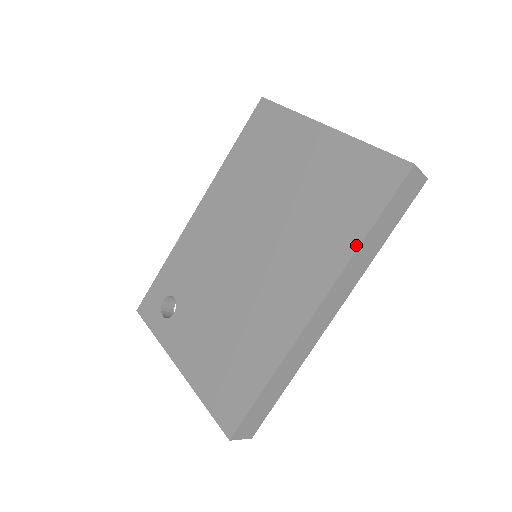
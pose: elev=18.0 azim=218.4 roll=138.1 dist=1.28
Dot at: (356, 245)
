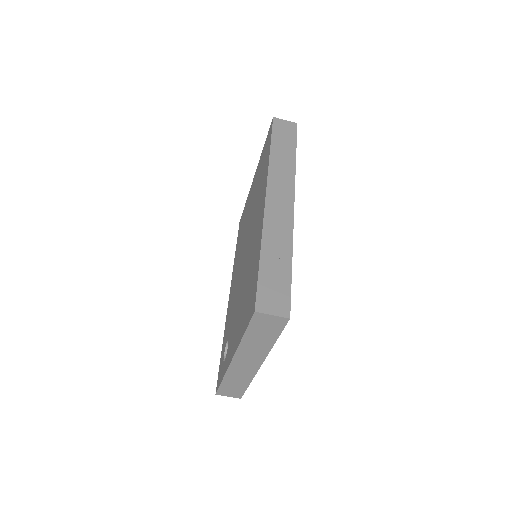
Dot at: (268, 159)
